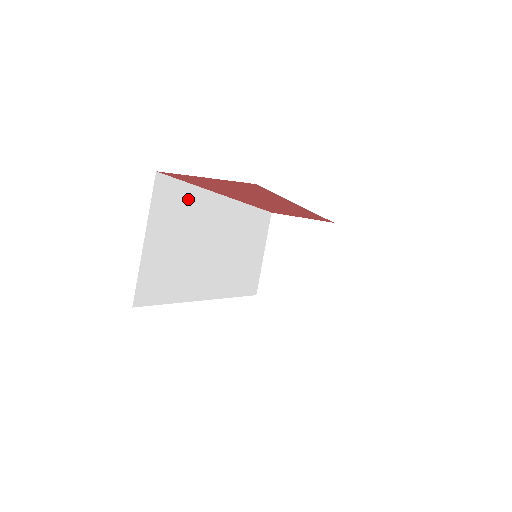
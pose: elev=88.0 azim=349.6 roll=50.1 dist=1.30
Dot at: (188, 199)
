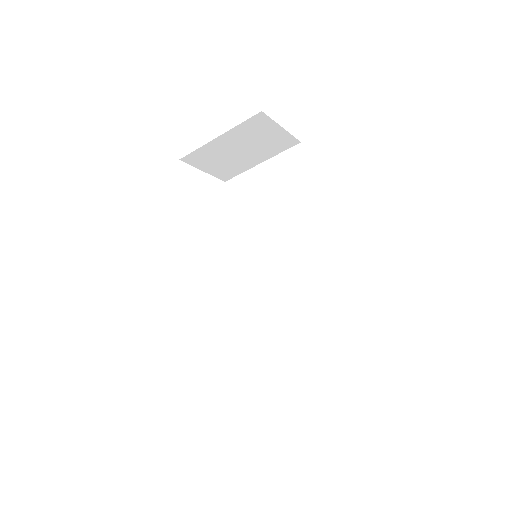
Dot at: occluded
